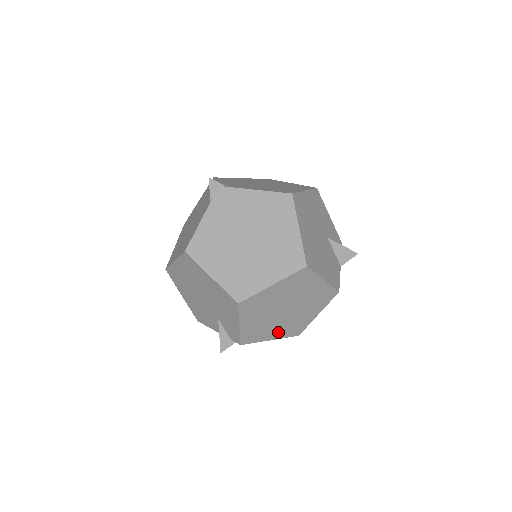
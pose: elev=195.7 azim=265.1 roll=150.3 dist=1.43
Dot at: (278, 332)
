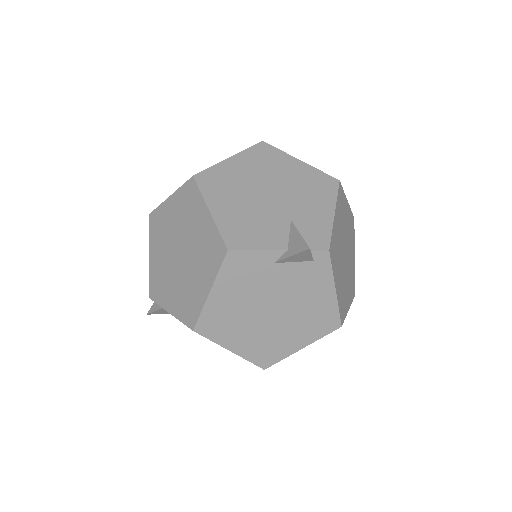
Dot at: (338, 285)
